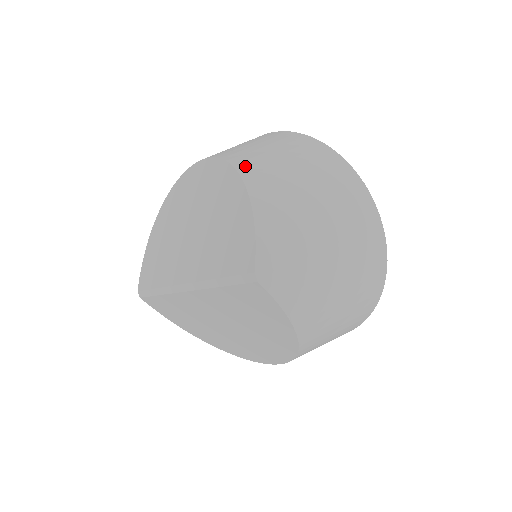
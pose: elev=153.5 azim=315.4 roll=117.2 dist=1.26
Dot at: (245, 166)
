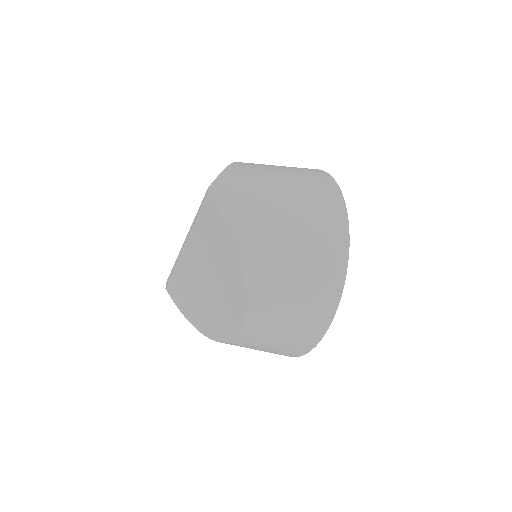
Dot at: occluded
